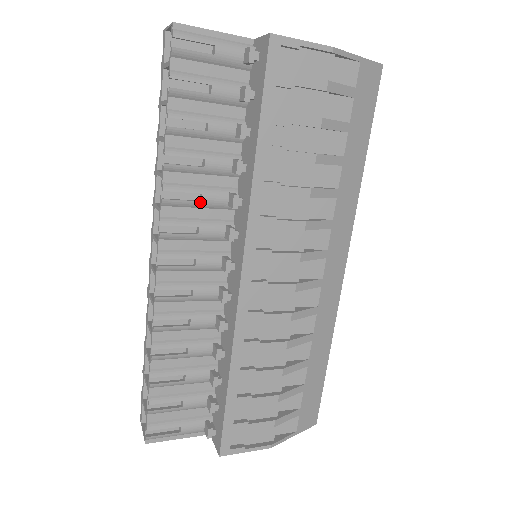
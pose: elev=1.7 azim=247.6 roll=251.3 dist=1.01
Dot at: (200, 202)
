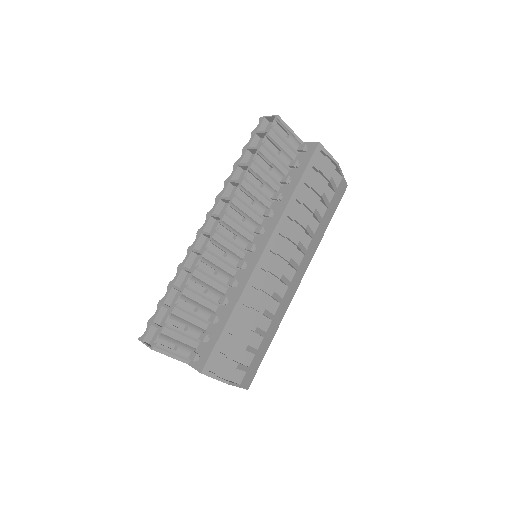
Dot at: (252, 205)
